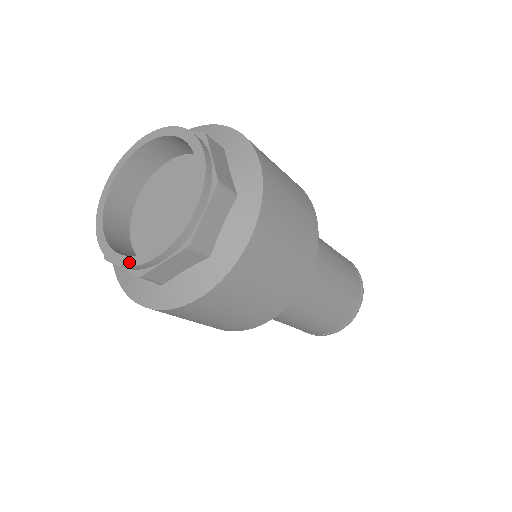
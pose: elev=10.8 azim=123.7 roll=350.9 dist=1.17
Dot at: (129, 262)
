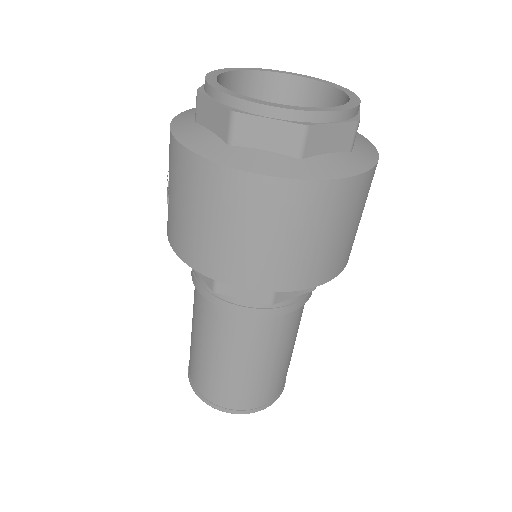
Dot at: (297, 108)
